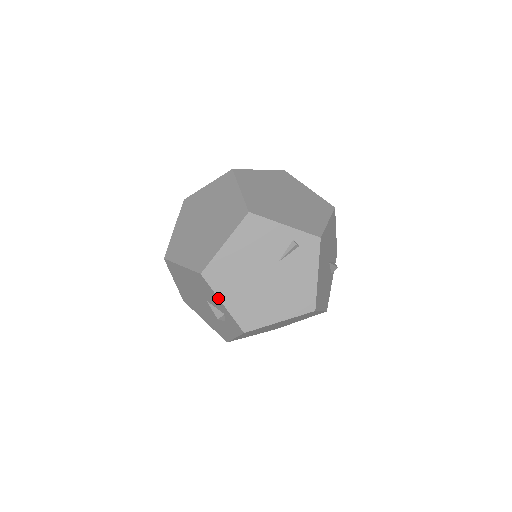
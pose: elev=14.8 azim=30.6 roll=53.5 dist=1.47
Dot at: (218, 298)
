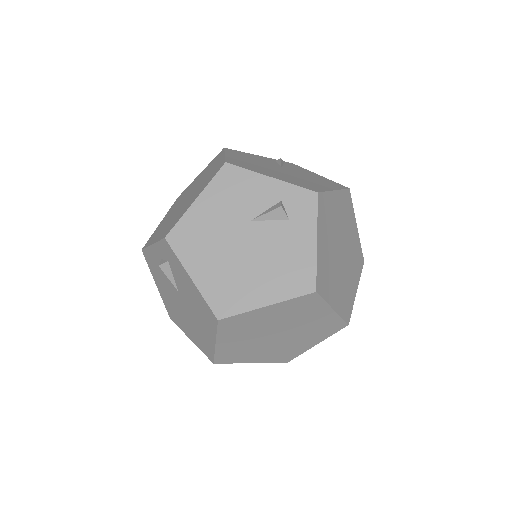
Dot at: (261, 175)
